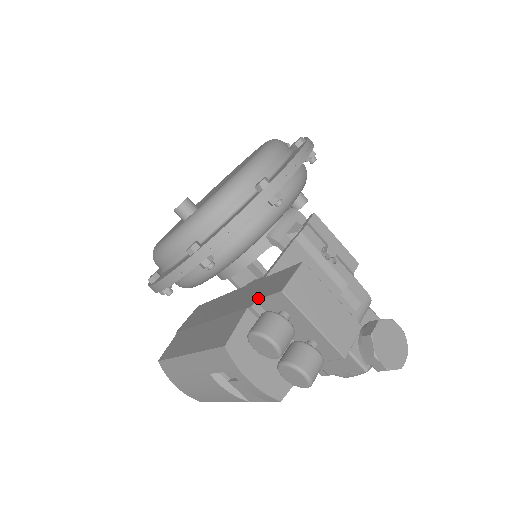
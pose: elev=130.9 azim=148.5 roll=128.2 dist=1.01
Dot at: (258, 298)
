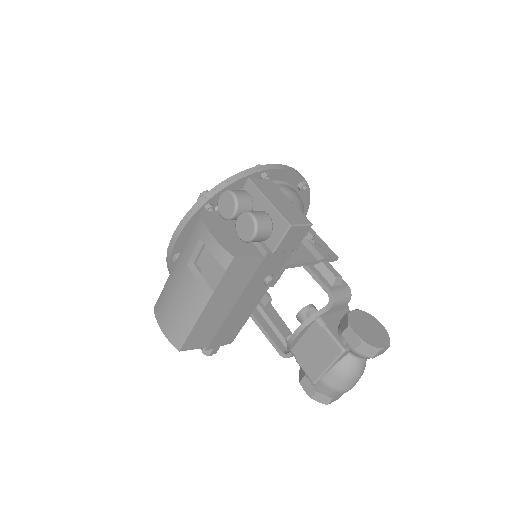
Dot at: occluded
